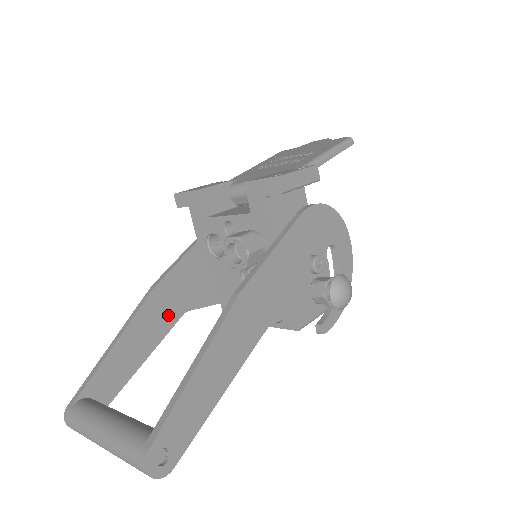
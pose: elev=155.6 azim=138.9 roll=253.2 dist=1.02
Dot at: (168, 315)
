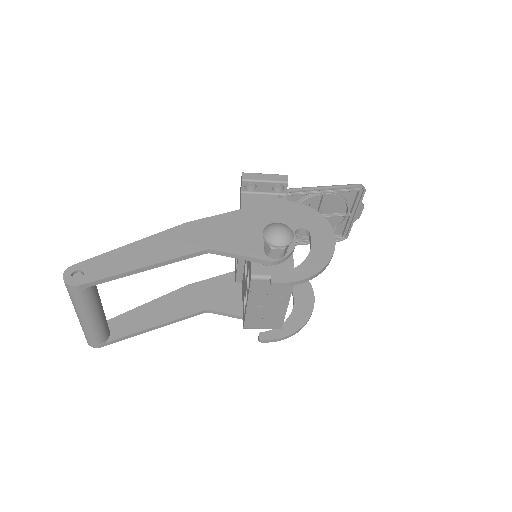
Dot at: (191, 305)
